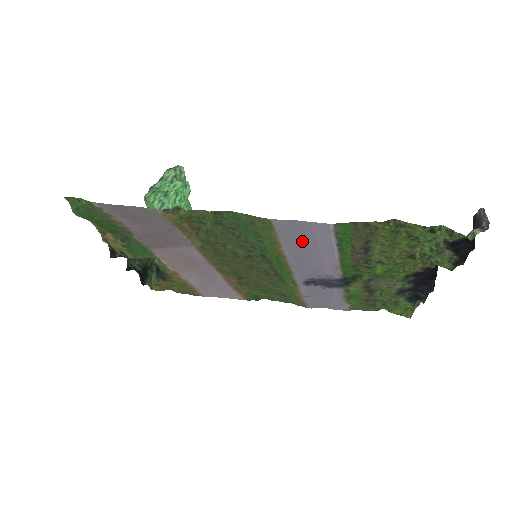
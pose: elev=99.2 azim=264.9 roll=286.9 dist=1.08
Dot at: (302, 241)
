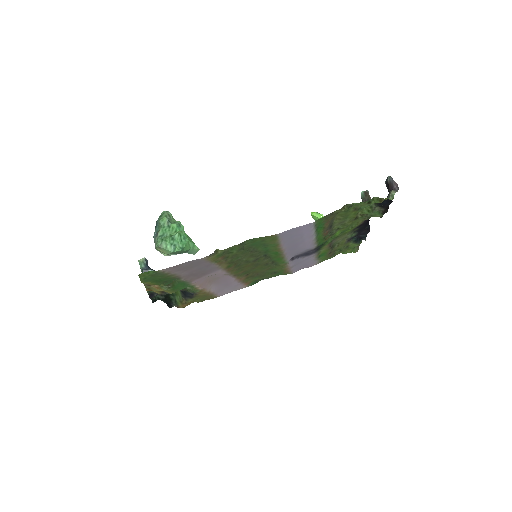
Dot at: (294, 238)
